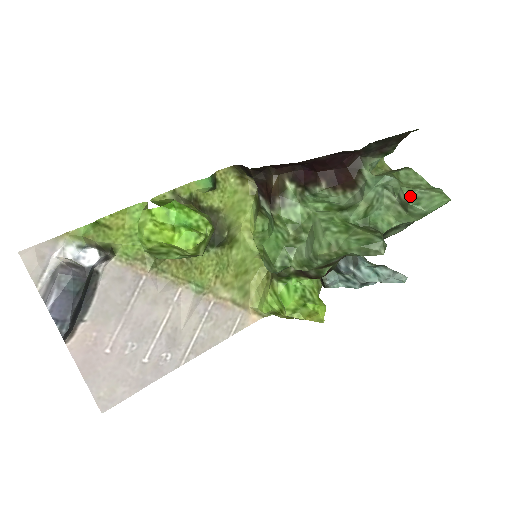
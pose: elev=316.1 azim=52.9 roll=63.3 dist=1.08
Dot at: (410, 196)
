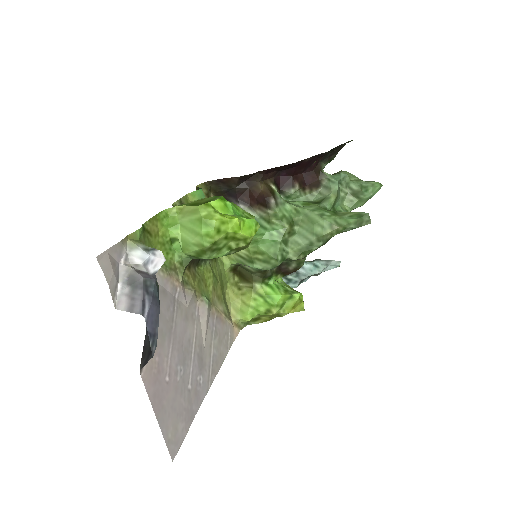
Dot at: (360, 186)
